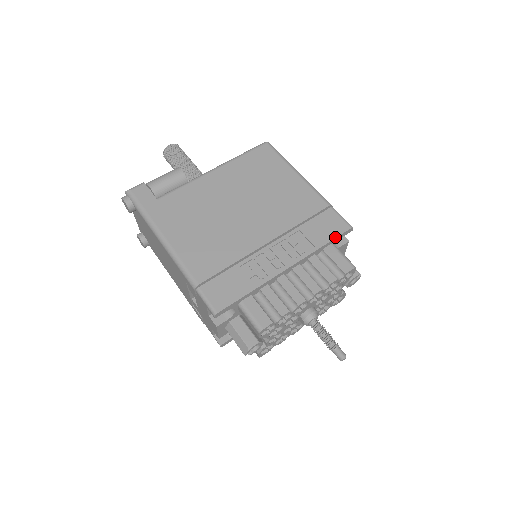
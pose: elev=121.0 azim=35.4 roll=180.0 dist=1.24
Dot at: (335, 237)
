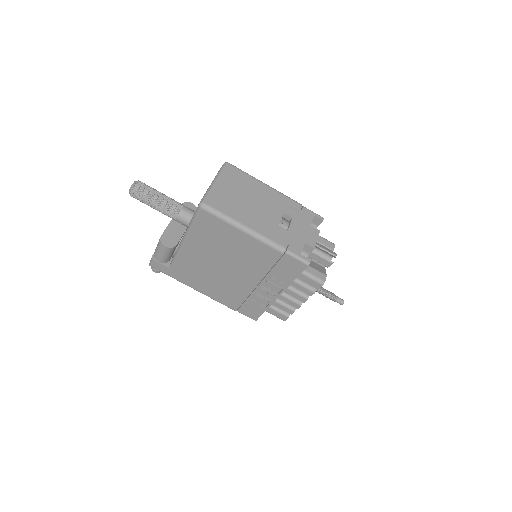
Dot at: (299, 274)
